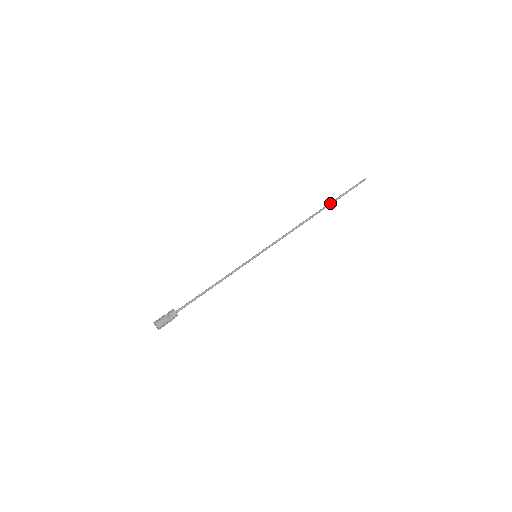
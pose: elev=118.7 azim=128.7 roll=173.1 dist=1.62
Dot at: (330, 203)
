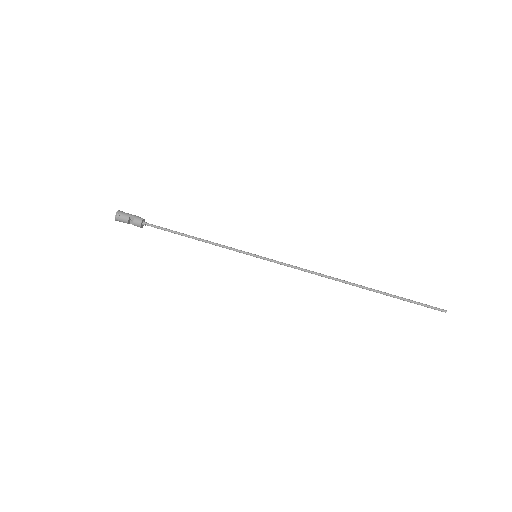
Dot at: occluded
